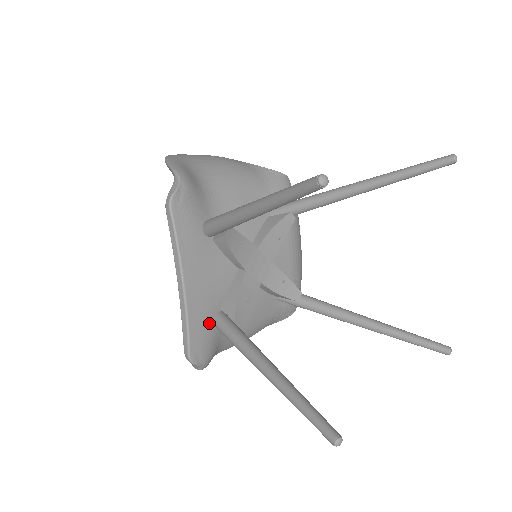
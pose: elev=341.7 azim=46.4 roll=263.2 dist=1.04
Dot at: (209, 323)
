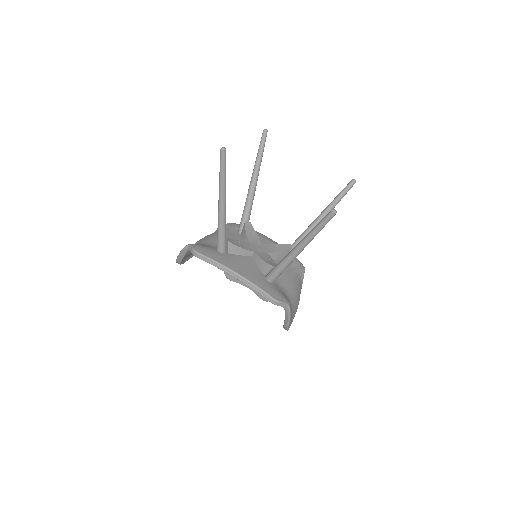
Dot at: (266, 283)
